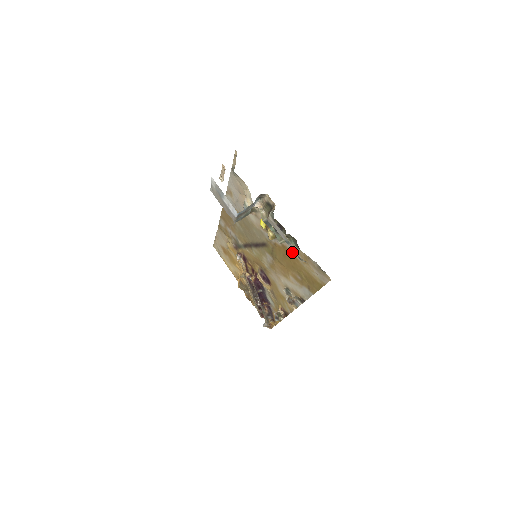
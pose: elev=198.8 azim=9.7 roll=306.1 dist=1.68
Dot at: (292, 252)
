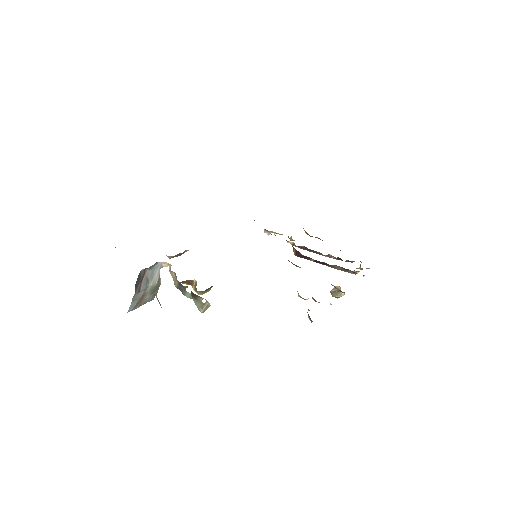
Dot at: occluded
